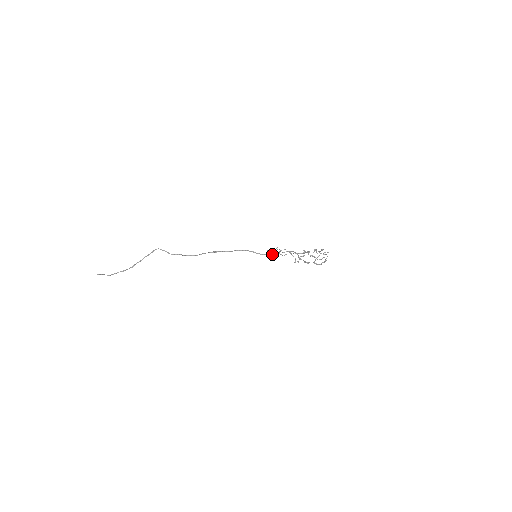
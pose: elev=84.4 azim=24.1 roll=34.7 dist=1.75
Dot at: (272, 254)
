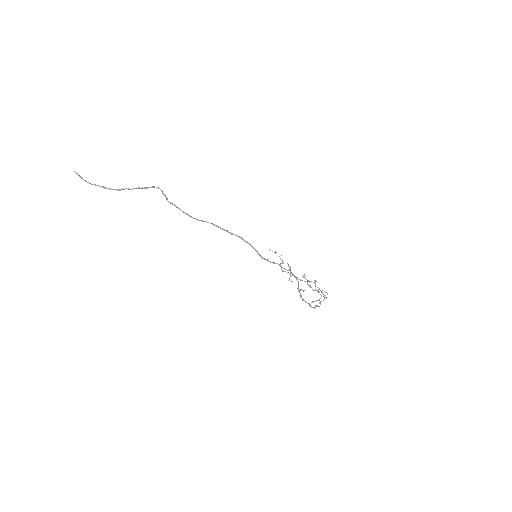
Dot at: (273, 262)
